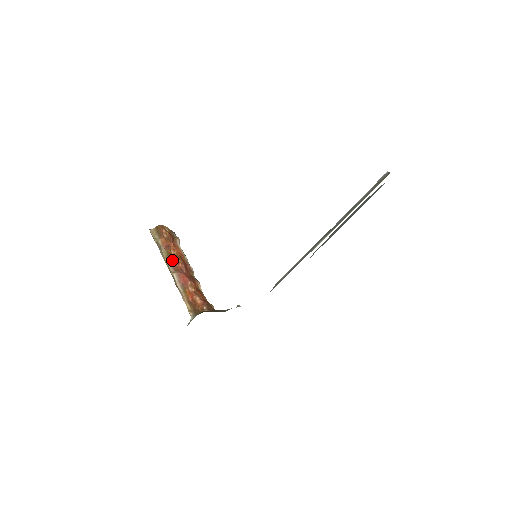
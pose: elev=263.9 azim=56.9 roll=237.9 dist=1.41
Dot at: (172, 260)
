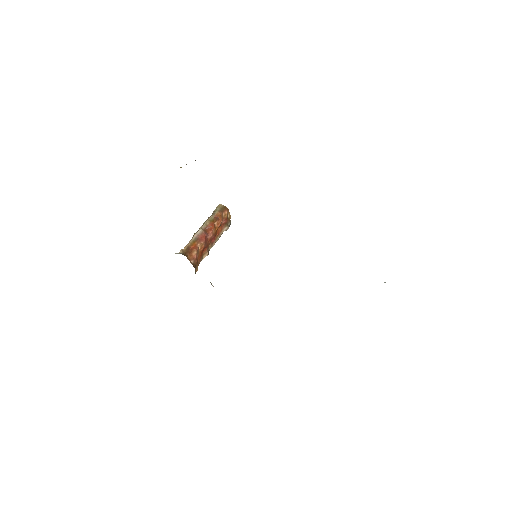
Dot at: (210, 225)
